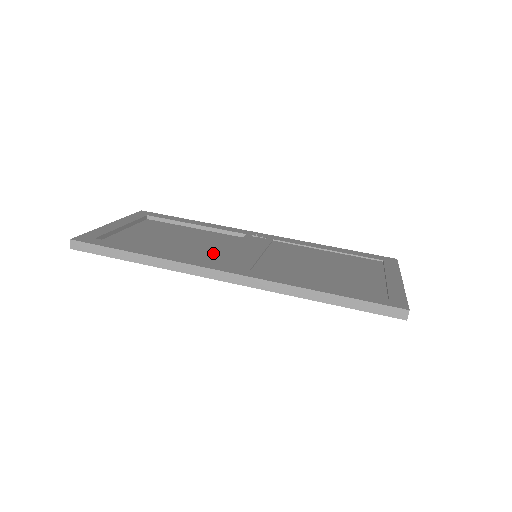
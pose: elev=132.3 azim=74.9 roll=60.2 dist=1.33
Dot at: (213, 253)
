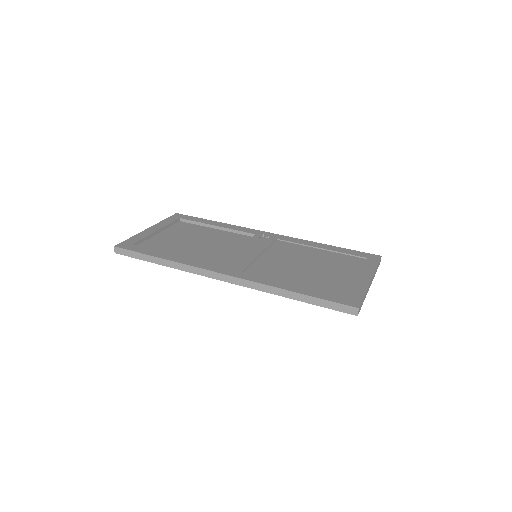
Dot at: (221, 254)
